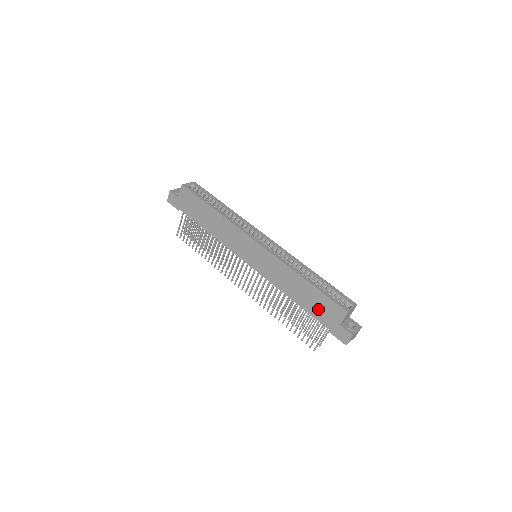
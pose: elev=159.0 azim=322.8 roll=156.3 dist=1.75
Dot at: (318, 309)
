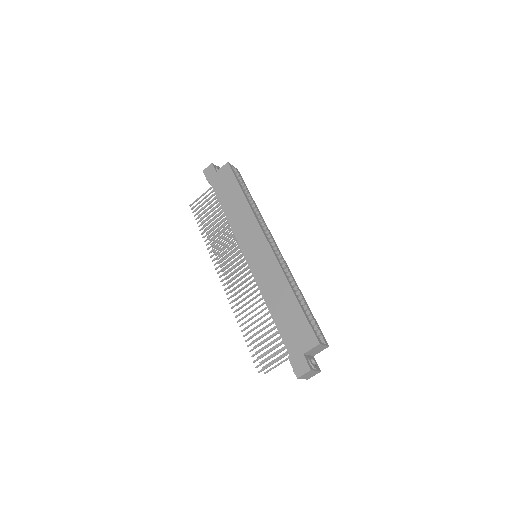
Dot at: (290, 329)
